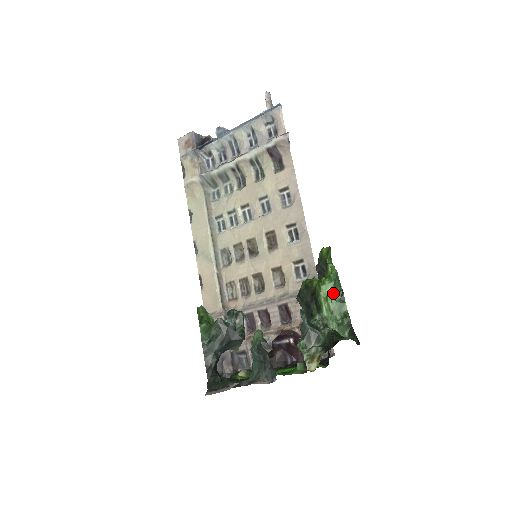
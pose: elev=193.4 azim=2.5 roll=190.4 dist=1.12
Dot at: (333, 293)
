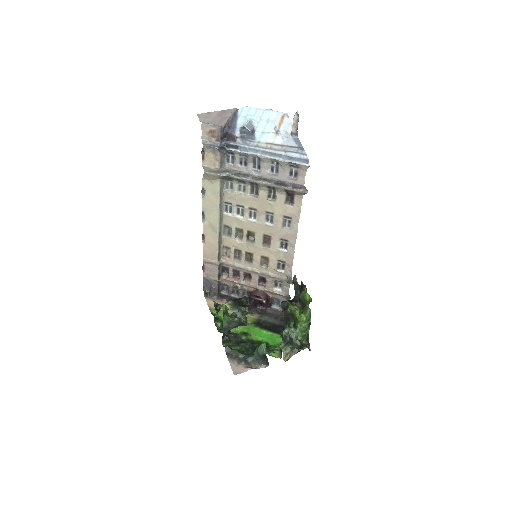
Dot at: (305, 323)
